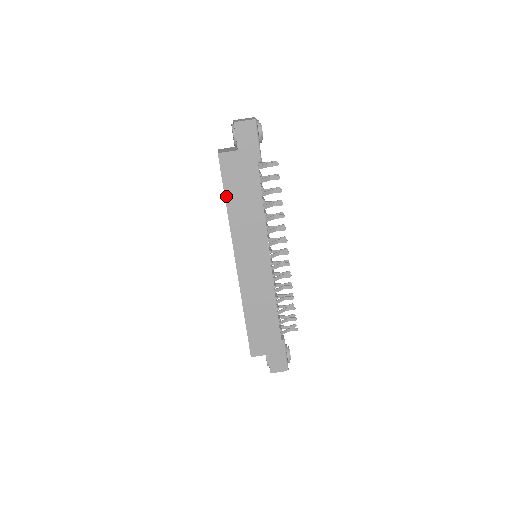
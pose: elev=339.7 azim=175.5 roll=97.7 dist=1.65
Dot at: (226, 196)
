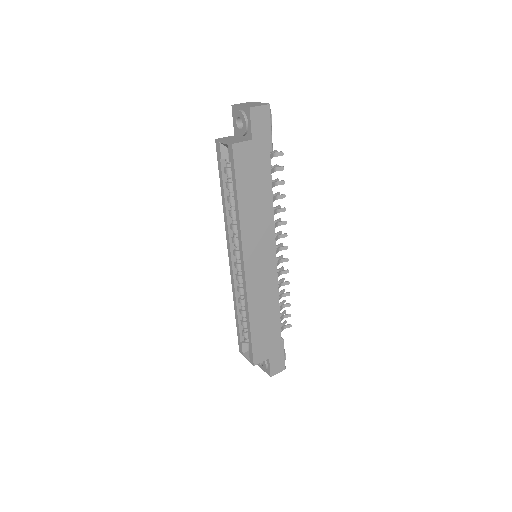
Dot at: (238, 193)
